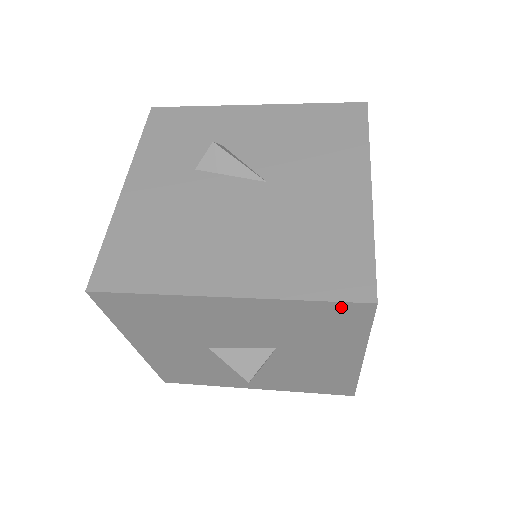
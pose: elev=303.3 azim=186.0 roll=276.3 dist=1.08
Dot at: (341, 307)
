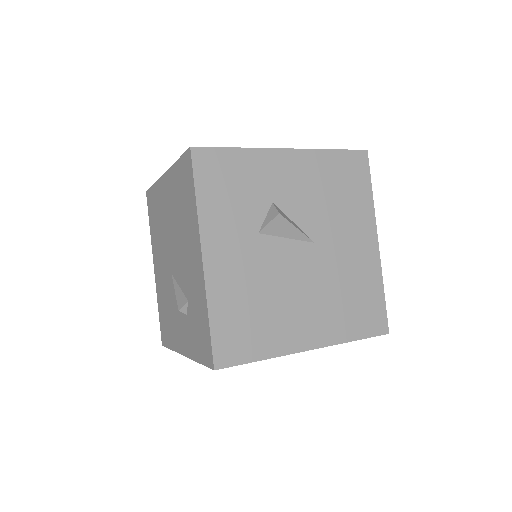
Dot at: occluded
